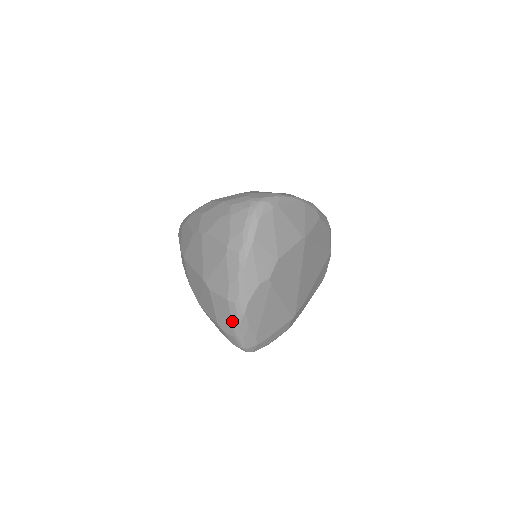
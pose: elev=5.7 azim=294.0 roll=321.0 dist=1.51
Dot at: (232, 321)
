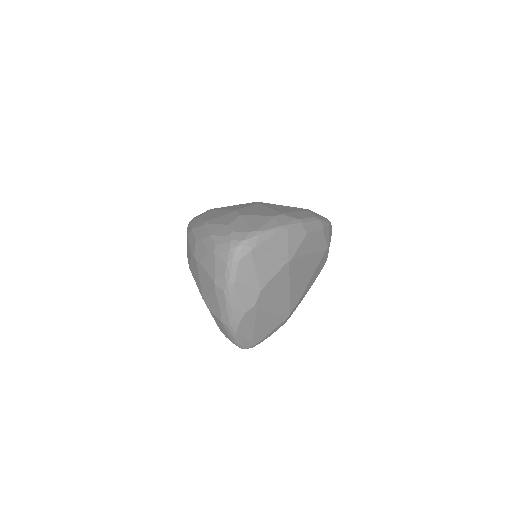
Dot at: (228, 335)
